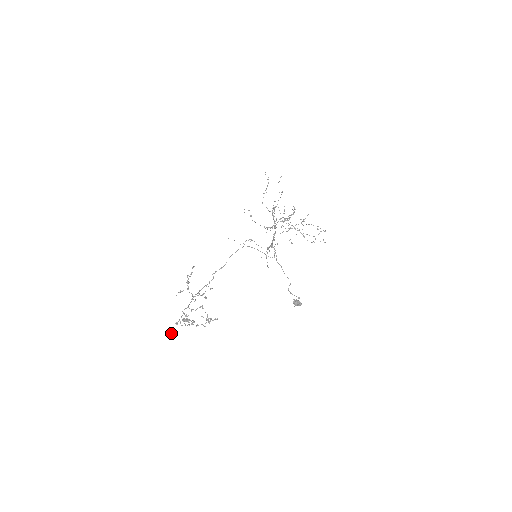
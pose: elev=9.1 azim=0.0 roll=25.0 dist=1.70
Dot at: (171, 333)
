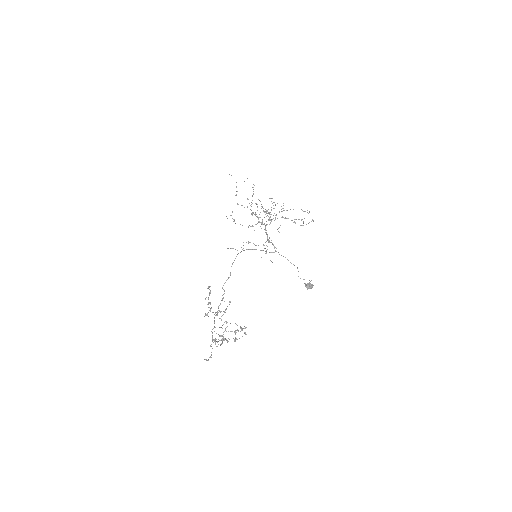
Dot at: occluded
